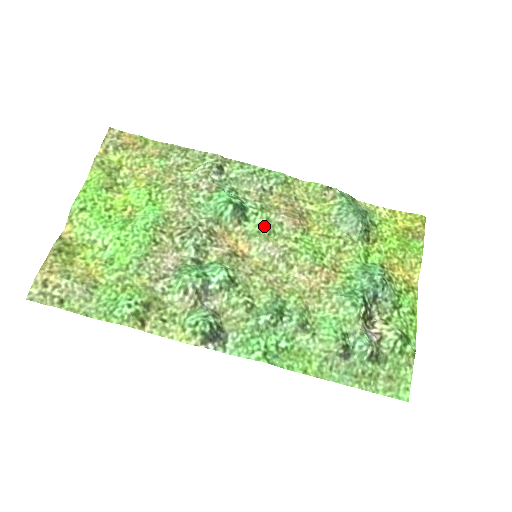
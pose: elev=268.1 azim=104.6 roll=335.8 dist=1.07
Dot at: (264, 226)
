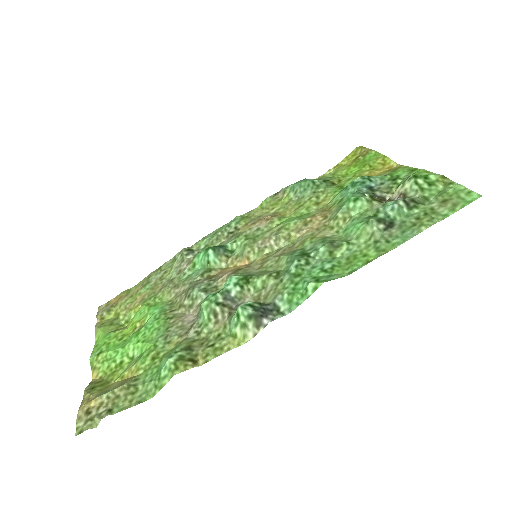
Dot at: (246, 240)
